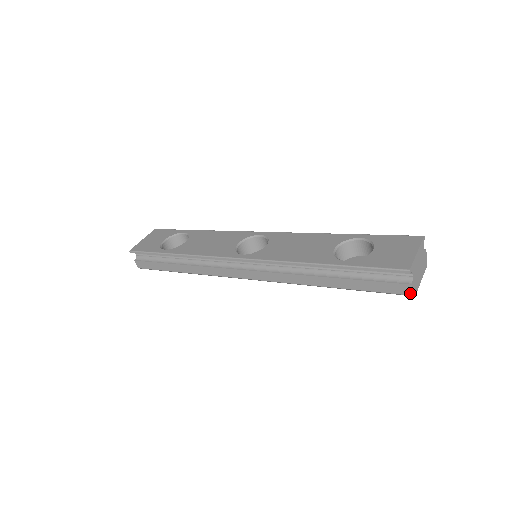
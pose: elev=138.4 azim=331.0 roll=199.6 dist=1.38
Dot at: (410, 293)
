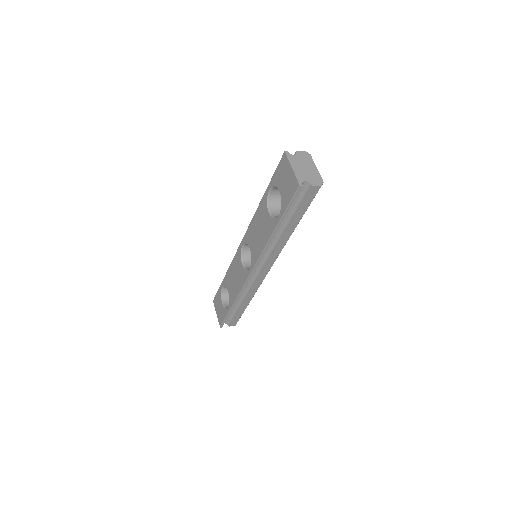
Dot at: (319, 187)
